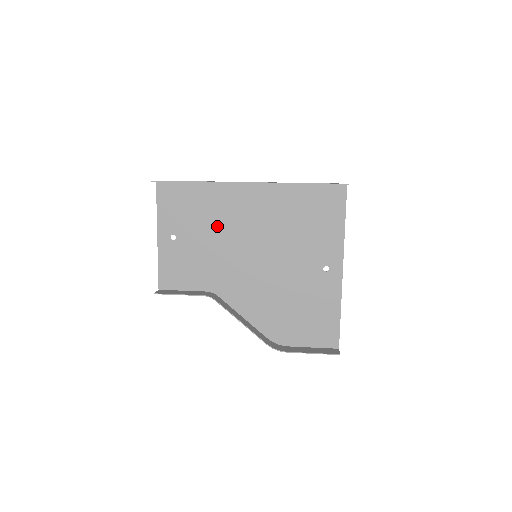
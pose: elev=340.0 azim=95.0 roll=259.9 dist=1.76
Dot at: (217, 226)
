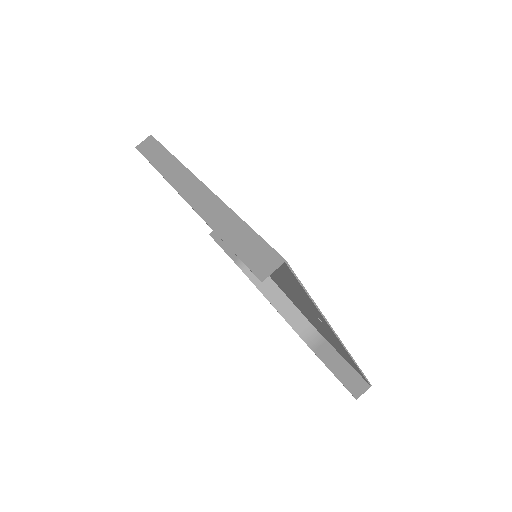
Dot at: occluded
